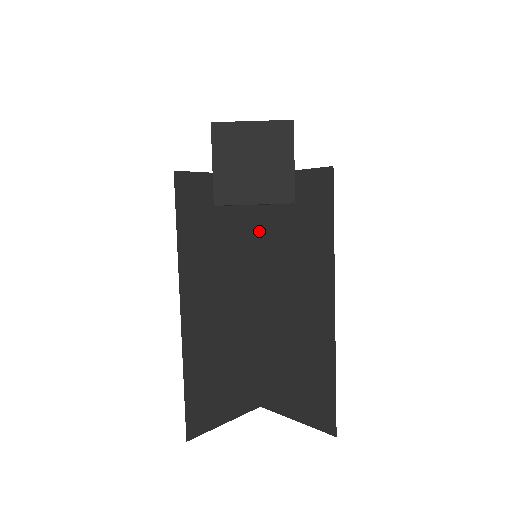
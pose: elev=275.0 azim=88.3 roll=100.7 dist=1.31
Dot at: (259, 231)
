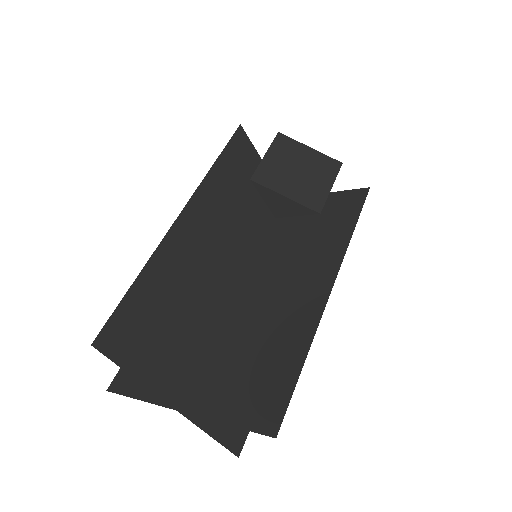
Dot at: (270, 236)
